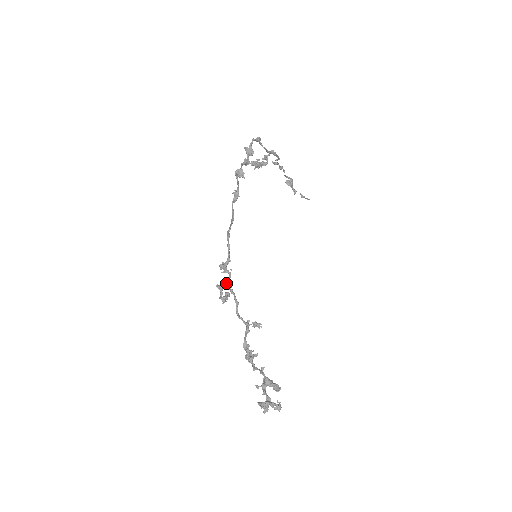
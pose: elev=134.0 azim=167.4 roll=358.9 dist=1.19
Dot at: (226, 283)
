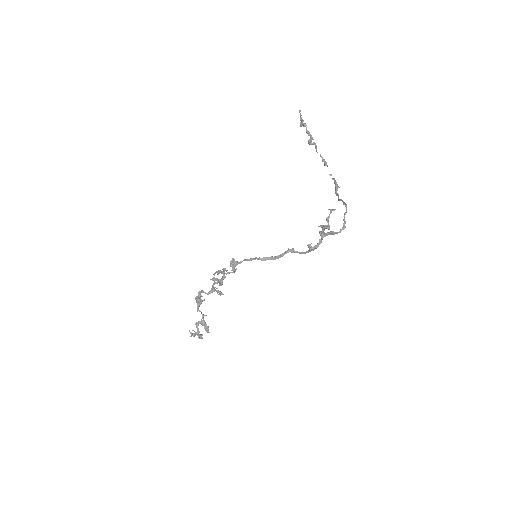
Dot at: (226, 274)
